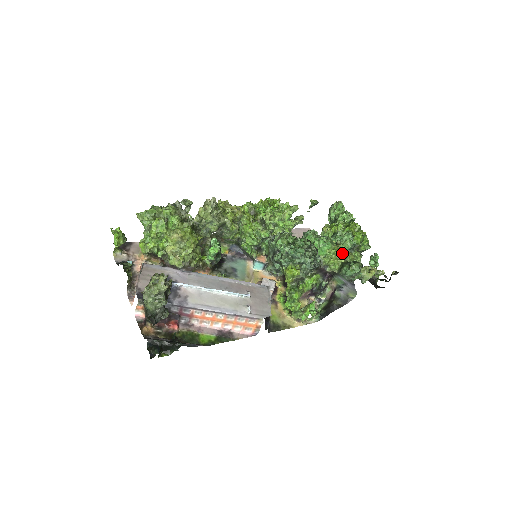
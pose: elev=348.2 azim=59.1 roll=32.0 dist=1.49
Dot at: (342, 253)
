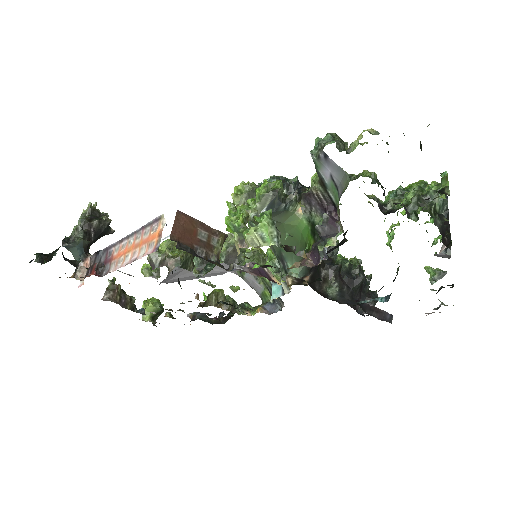
Dot at: occluded
